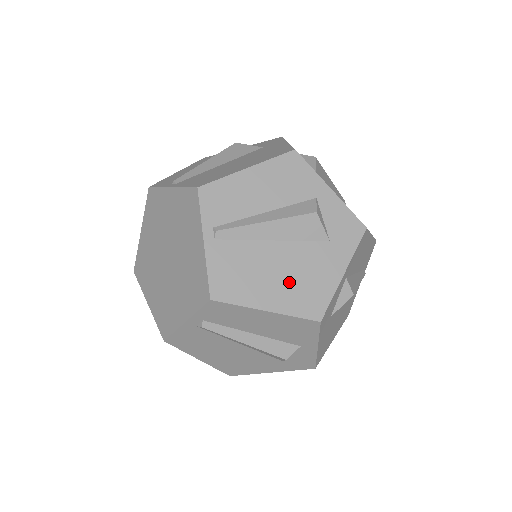
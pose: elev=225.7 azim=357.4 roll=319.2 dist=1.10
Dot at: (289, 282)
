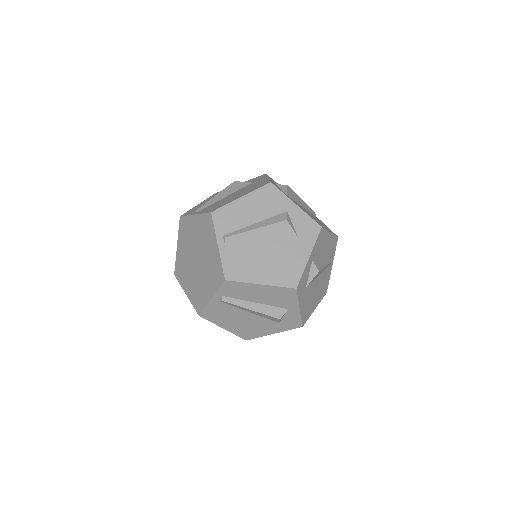
Dot at: (274, 265)
